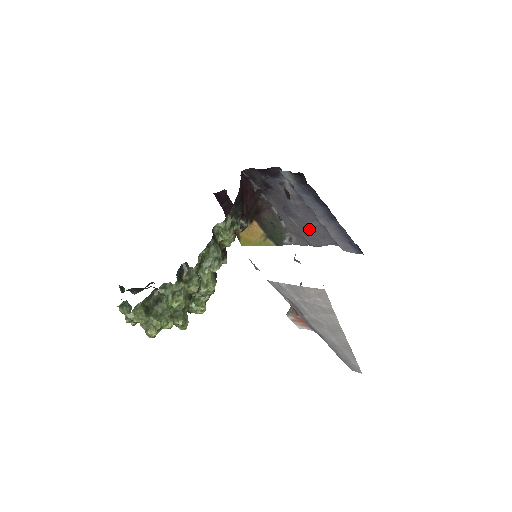
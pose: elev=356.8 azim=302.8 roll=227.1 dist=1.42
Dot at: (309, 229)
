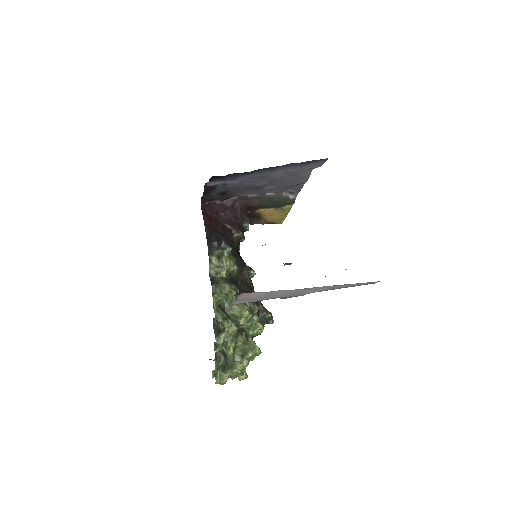
Dot at: (284, 180)
